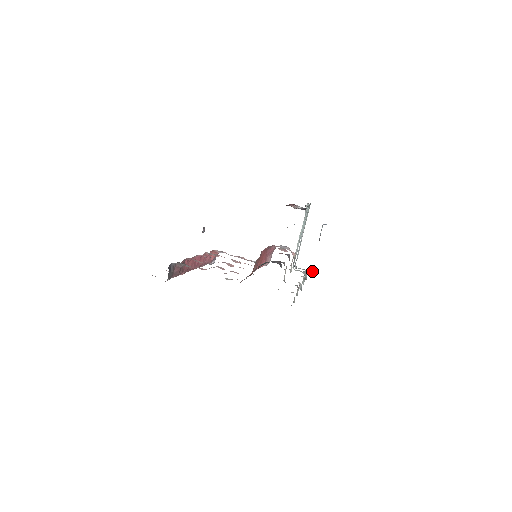
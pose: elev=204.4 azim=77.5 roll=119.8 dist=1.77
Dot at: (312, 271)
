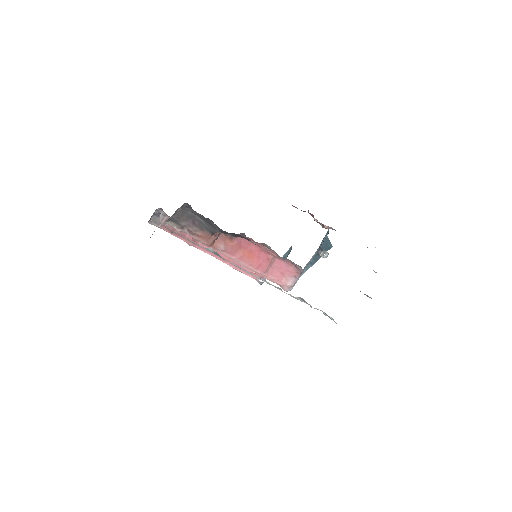
Dot at: occluded
